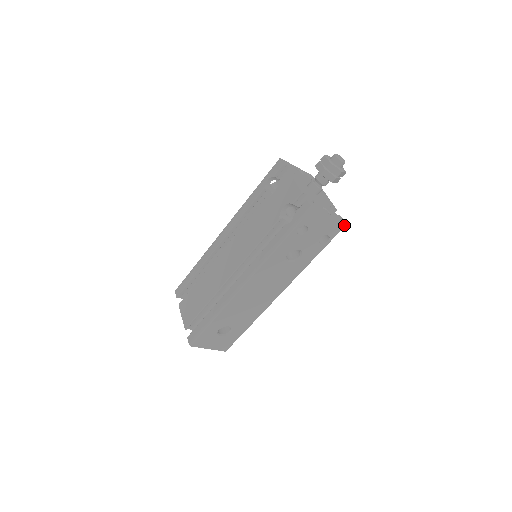
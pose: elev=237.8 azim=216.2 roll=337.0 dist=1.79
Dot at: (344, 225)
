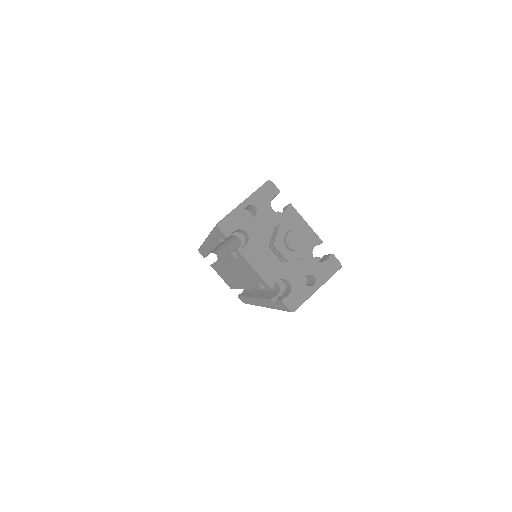
Dot at: (339, 268)
